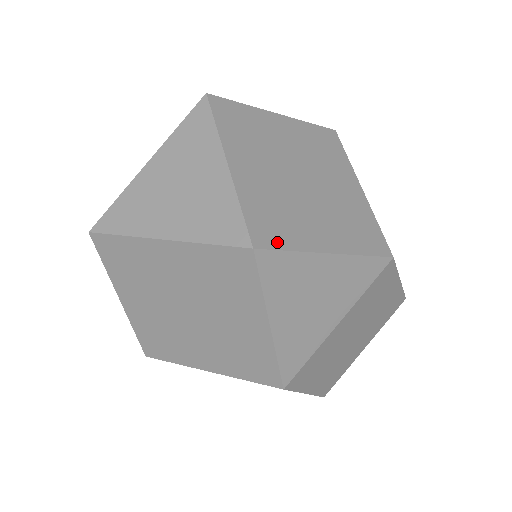
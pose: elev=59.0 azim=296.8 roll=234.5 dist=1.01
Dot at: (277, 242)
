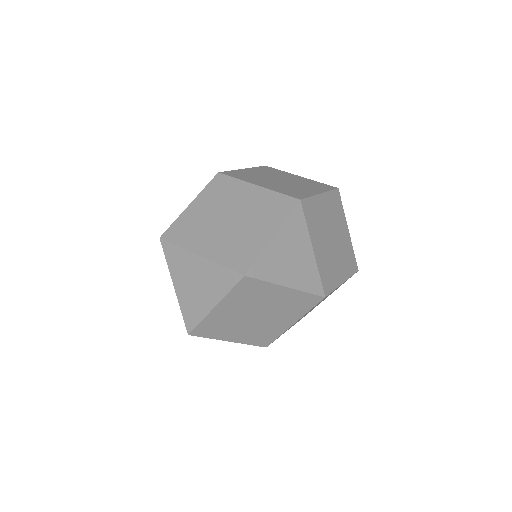
Dot at: (250, 261)
